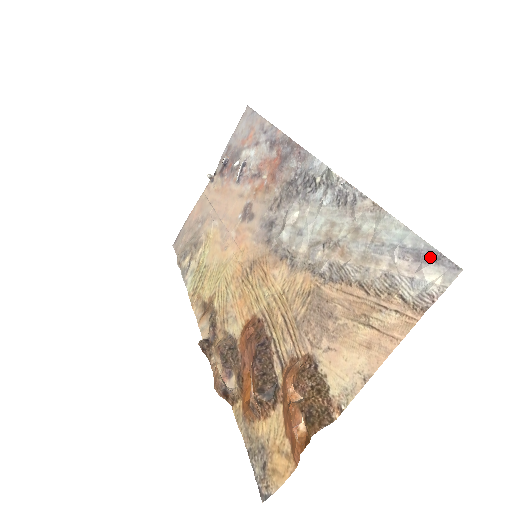
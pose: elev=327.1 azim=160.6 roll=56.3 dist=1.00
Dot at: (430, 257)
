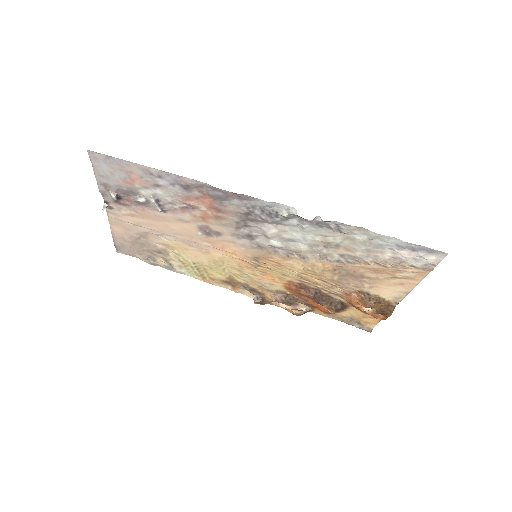
Dot at: (423, 250)
